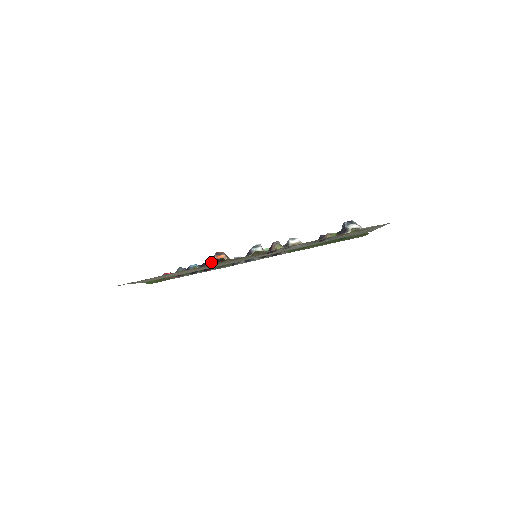
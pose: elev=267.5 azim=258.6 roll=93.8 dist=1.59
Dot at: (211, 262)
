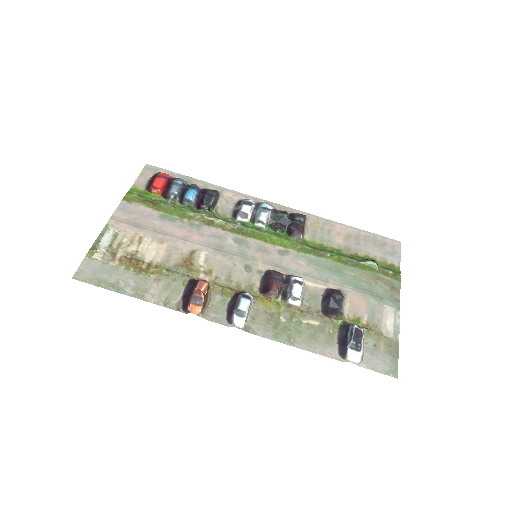
Dot at: (185, 302)
